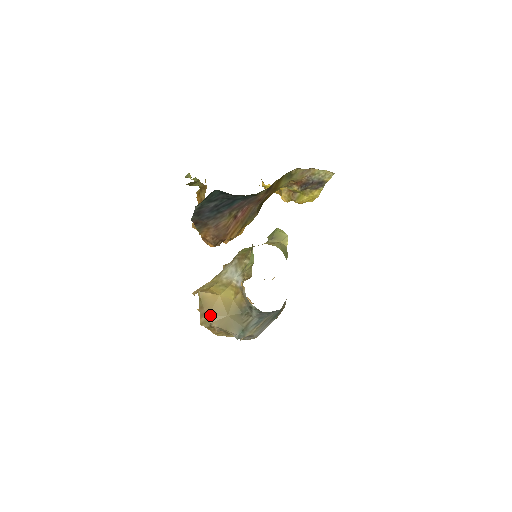
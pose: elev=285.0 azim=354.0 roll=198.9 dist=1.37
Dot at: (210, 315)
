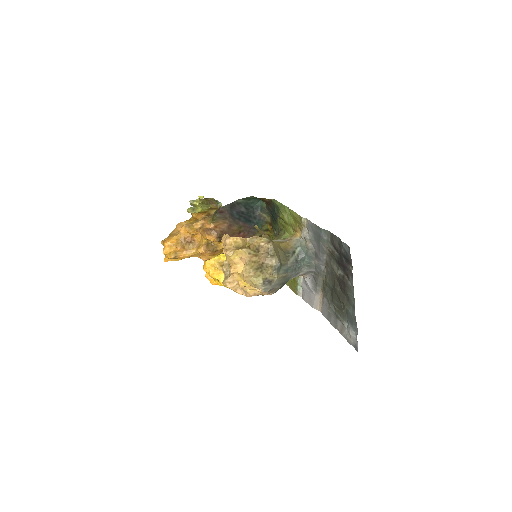
Dot at: (269, 237)
